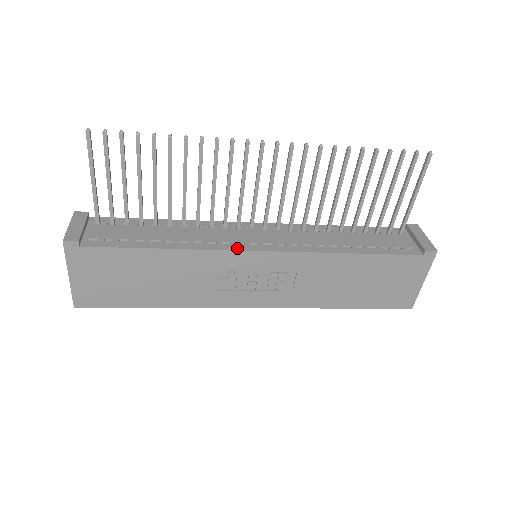
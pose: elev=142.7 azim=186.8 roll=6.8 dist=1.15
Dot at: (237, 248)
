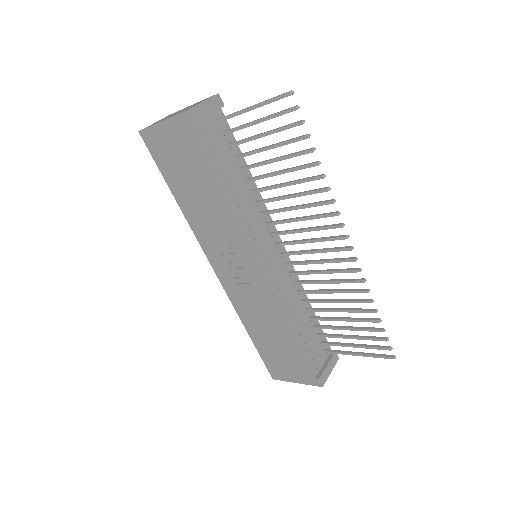
Dot at: (254, 248)
